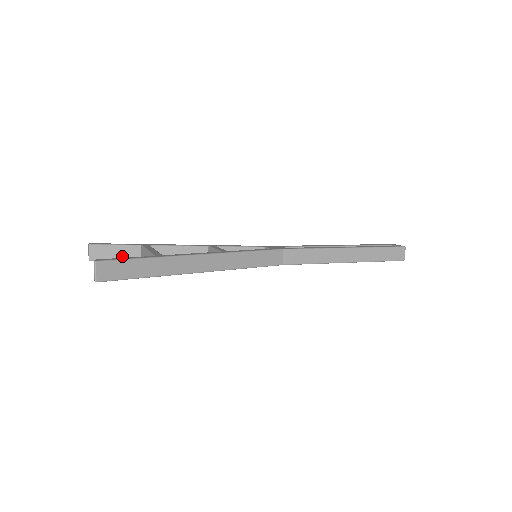
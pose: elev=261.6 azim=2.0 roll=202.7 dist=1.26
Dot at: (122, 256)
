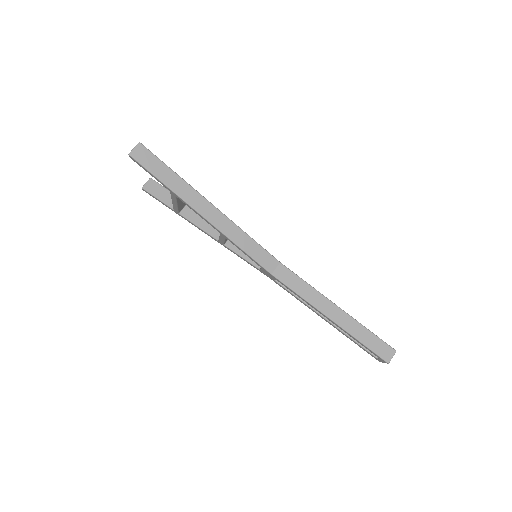
Dot at: (164, 198)
